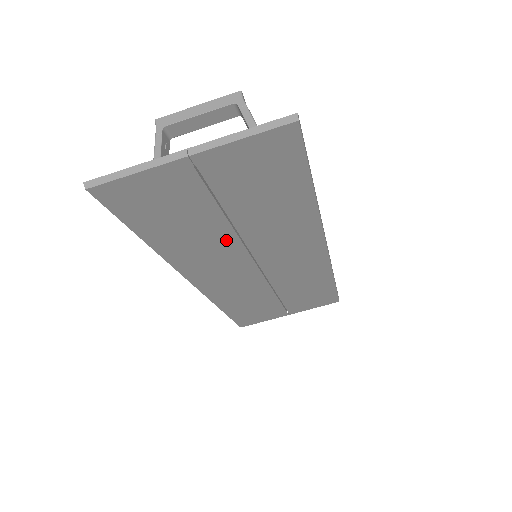
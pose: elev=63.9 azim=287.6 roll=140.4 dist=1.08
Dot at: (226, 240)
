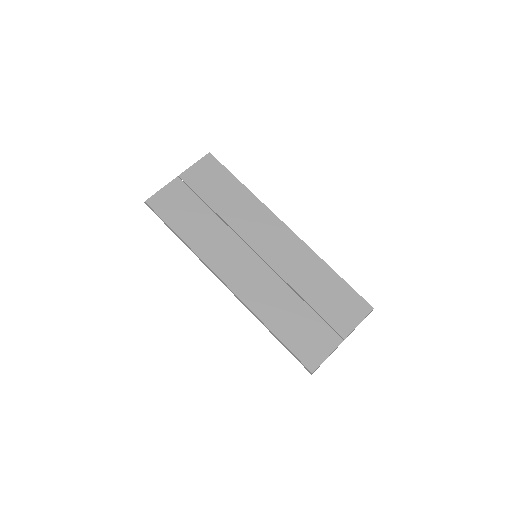
Dot at: (221, 229)
